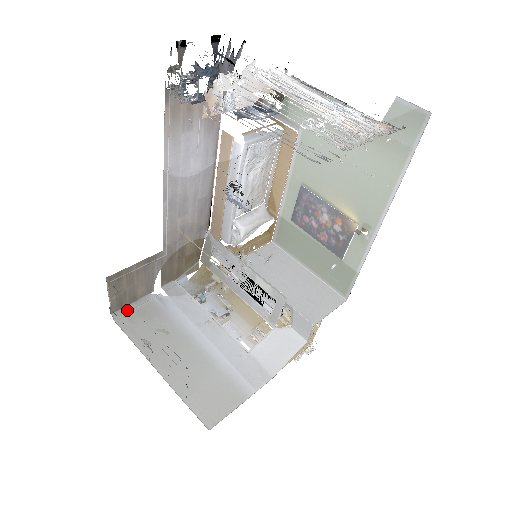
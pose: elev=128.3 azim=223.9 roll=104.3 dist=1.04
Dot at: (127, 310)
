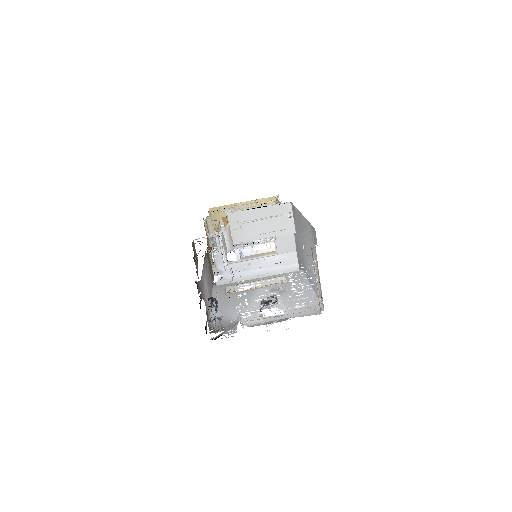
Dot at: occluded
